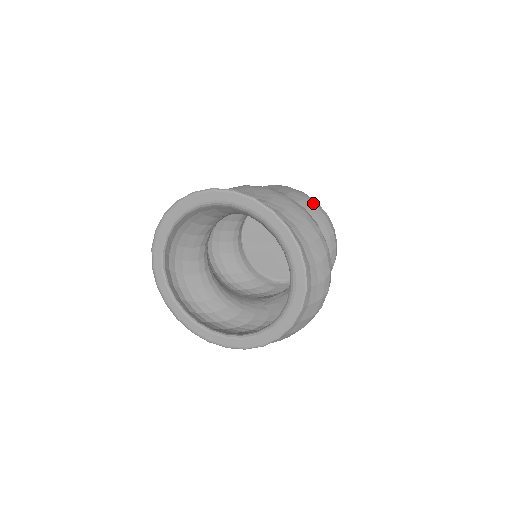
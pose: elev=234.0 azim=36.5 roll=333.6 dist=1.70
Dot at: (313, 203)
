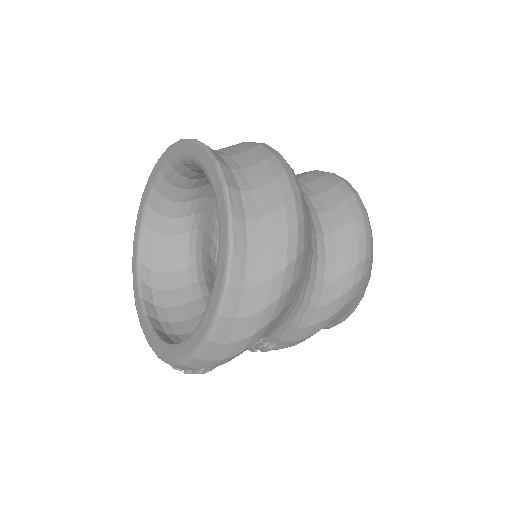
Dot at: occluded
